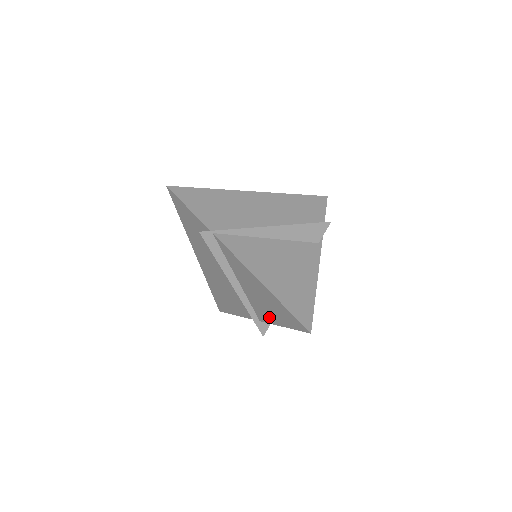
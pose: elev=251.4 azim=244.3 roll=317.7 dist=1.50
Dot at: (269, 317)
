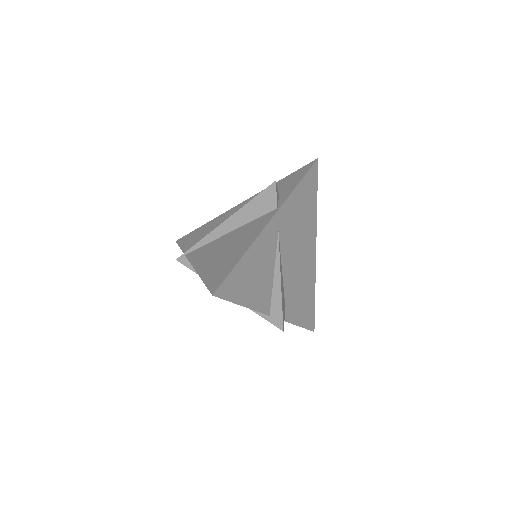
Dot at: occluded
